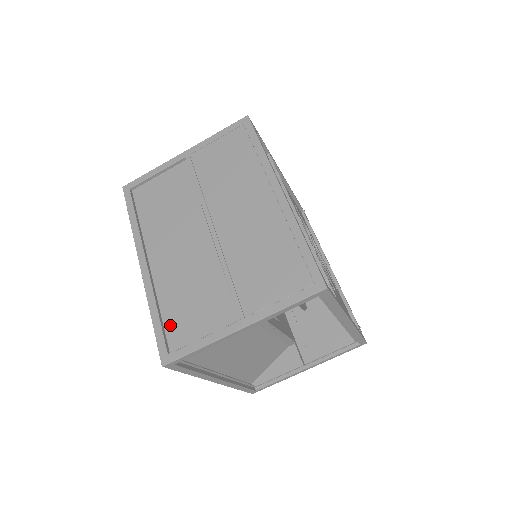
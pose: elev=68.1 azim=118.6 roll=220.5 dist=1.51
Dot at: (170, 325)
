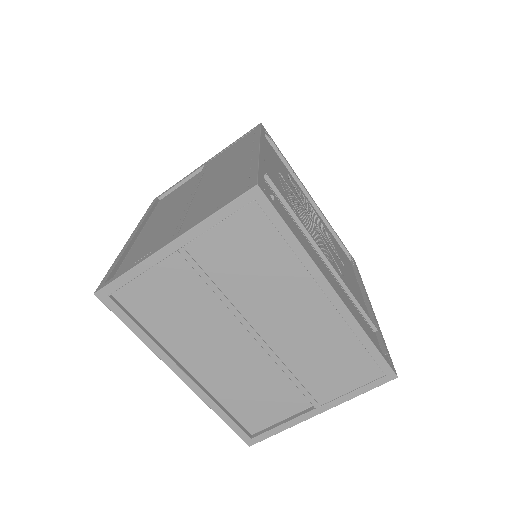
Dot at: (241, 416)
